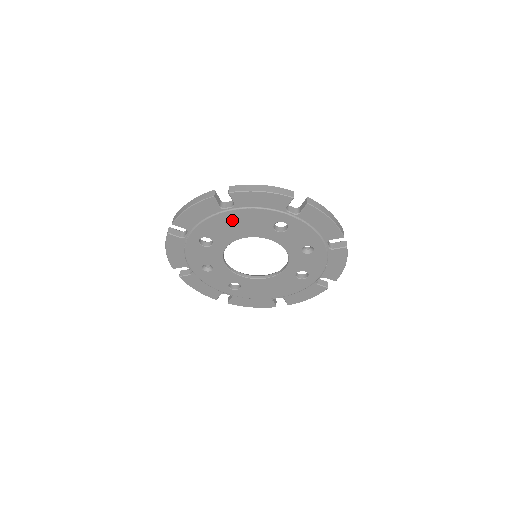
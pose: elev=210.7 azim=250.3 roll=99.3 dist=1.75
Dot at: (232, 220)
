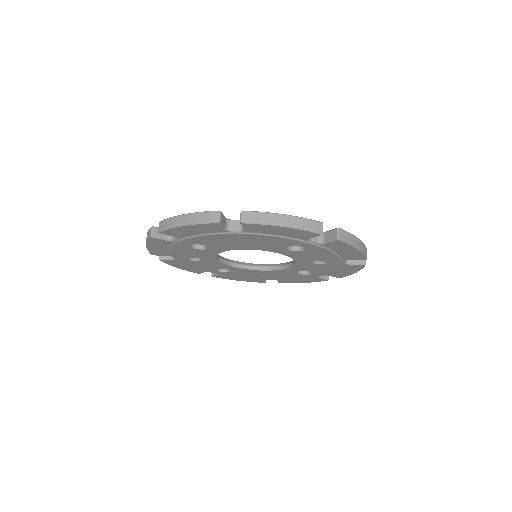
Dot at: (237, 239)
